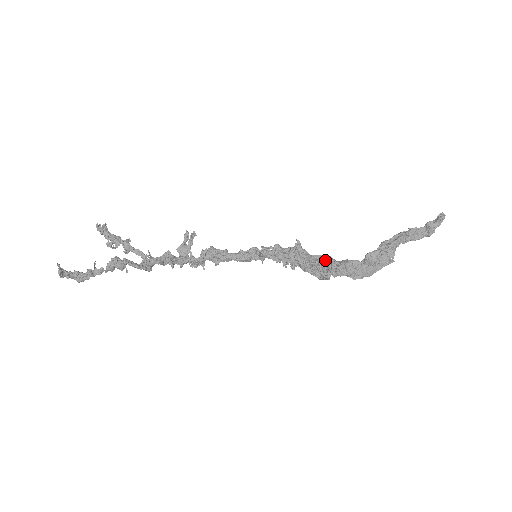
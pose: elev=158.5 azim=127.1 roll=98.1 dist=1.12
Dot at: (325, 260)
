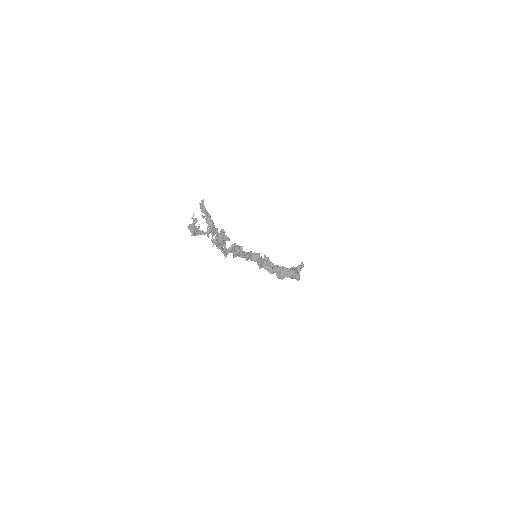
Dot at: (283, 267)
